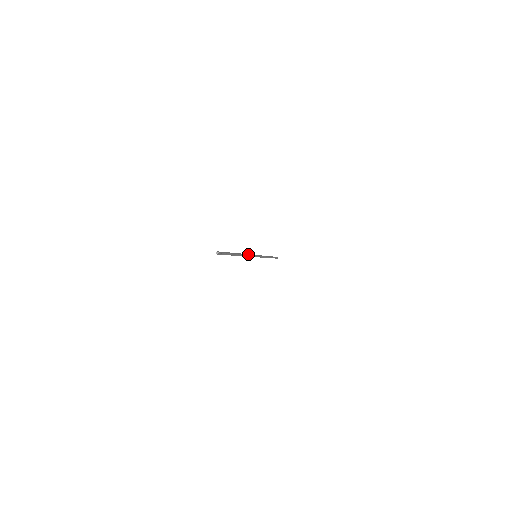
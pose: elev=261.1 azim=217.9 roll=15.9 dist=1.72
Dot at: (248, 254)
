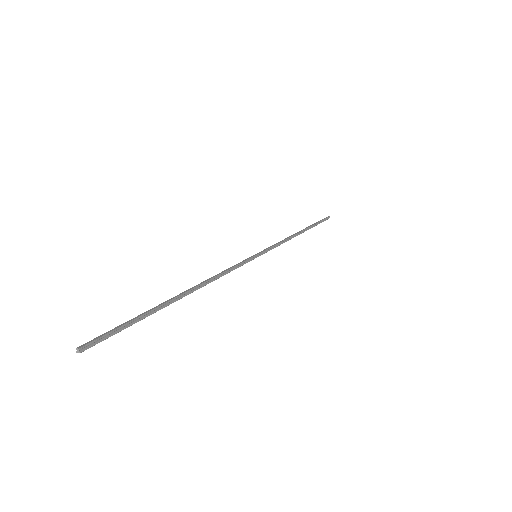
Dot at: (224, 271)
